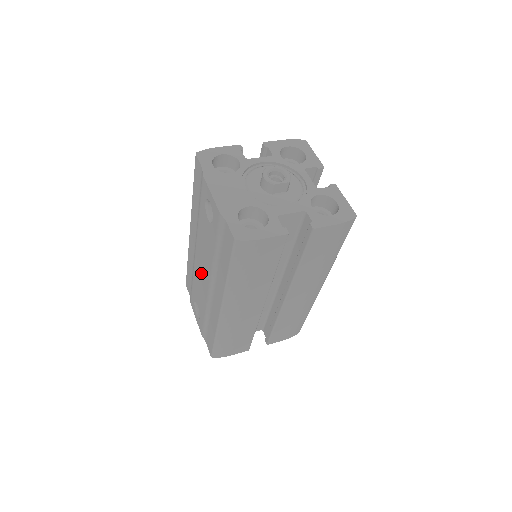
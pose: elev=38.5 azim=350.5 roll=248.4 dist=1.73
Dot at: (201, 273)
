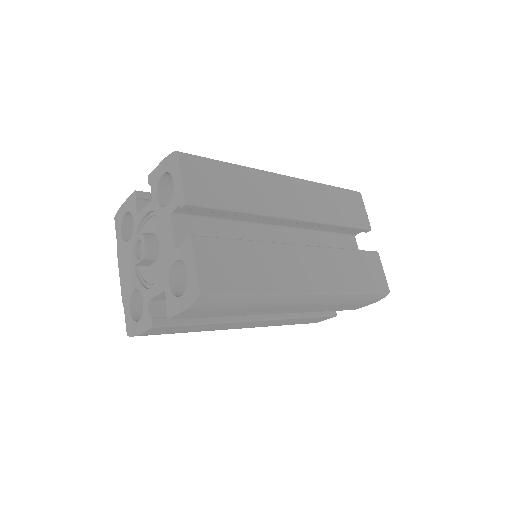
Dot at: occluded
